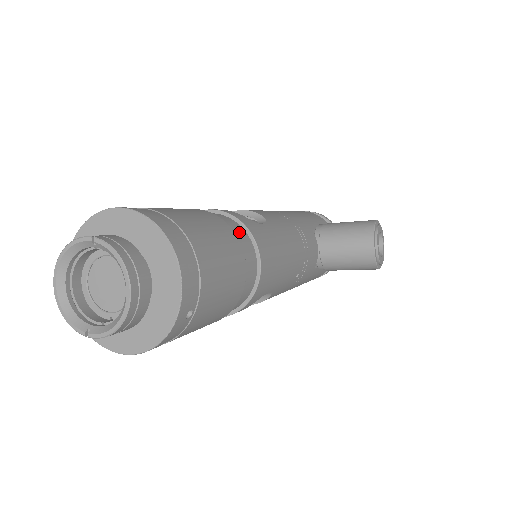
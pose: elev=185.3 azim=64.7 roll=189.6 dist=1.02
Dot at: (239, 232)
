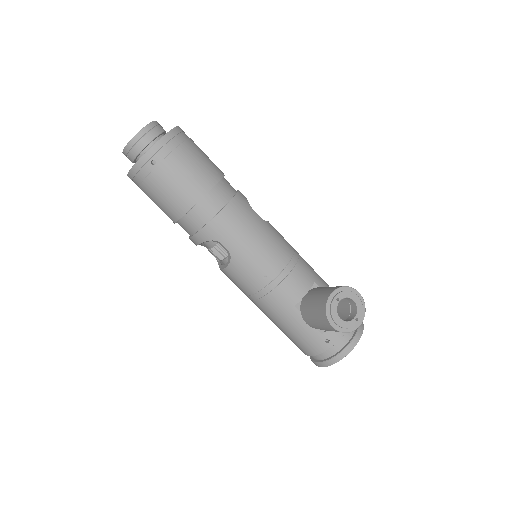
Dot at: (228, 189)
